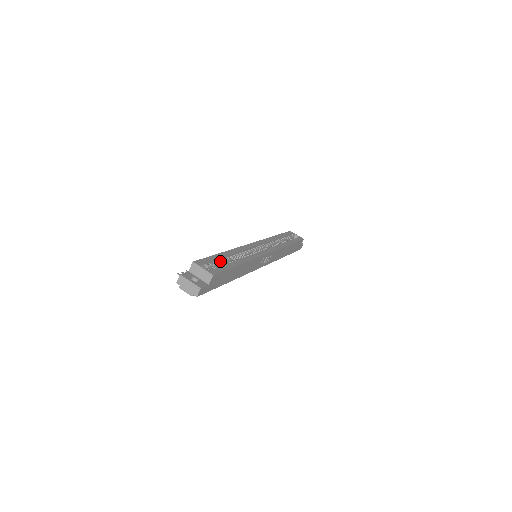
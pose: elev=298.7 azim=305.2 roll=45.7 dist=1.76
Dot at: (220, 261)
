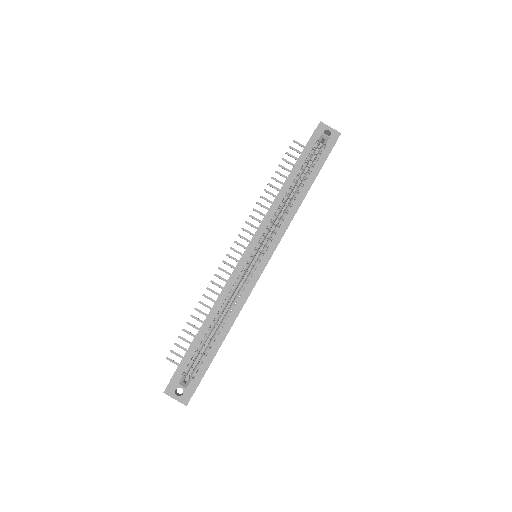
Dot at: (202, 343)
